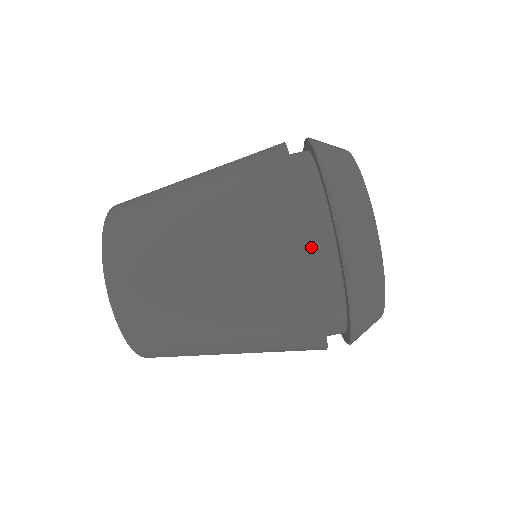
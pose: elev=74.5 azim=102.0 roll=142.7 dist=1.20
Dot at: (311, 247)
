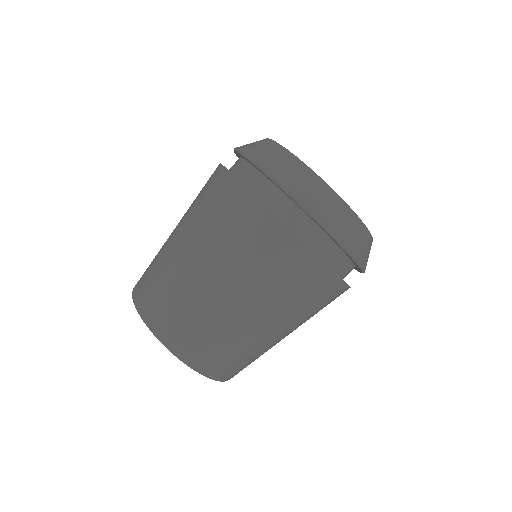
Dot at: (307, 245)
